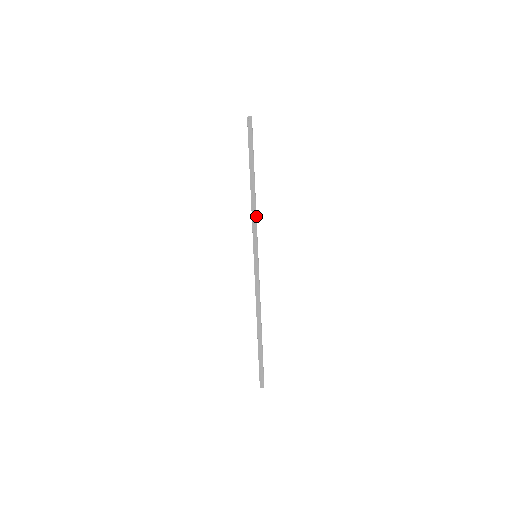
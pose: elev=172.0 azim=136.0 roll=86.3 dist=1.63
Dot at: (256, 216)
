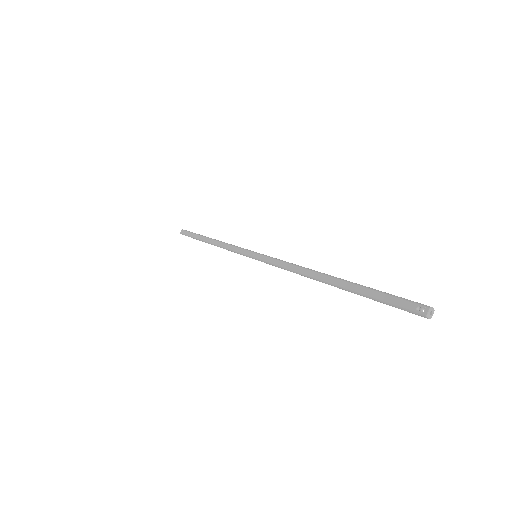
Dot at: occluded
